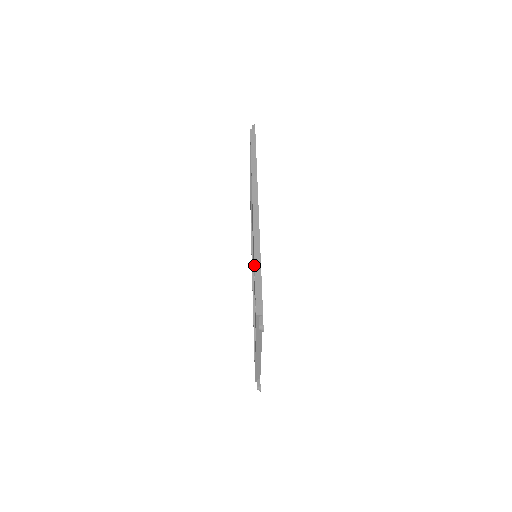
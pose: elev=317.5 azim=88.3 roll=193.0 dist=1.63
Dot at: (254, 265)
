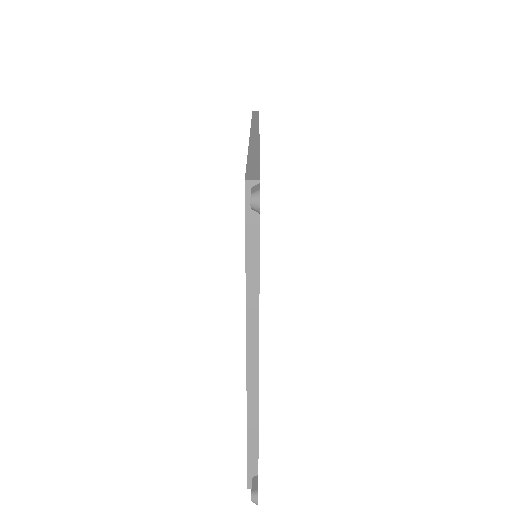
Dot at: occluded
